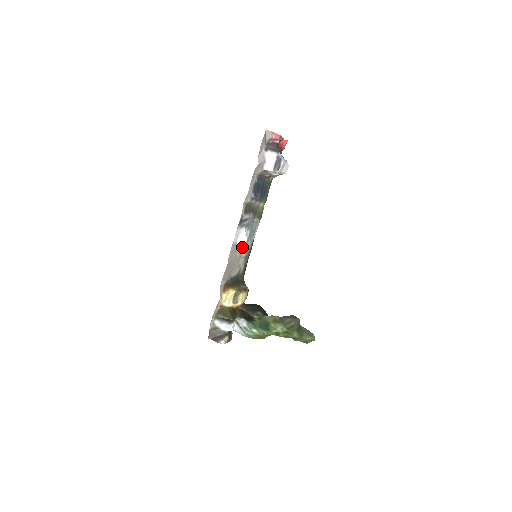
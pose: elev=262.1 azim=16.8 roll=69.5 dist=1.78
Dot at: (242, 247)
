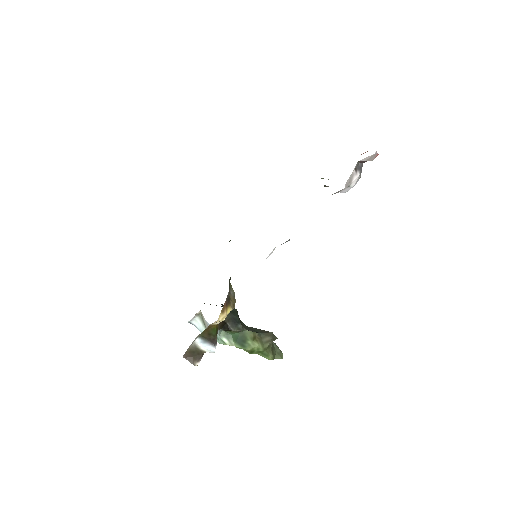
Dot at: occluded
